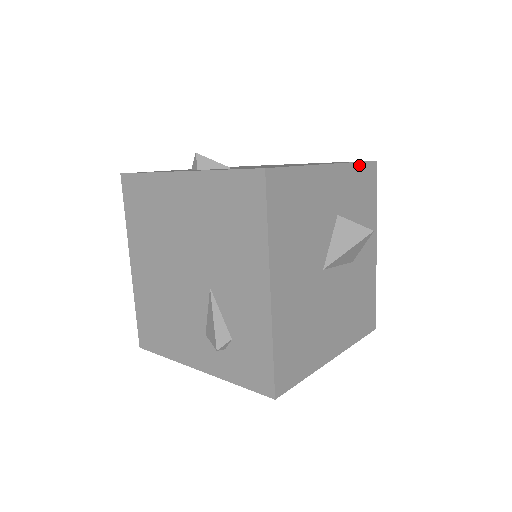
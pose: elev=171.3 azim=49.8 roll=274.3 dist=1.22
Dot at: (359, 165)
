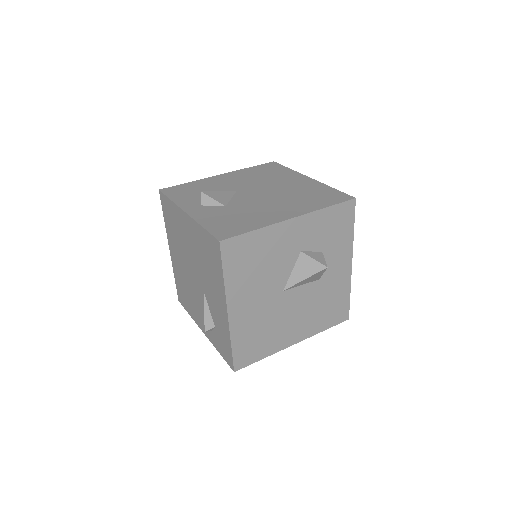
Dot at: (330, 208)
